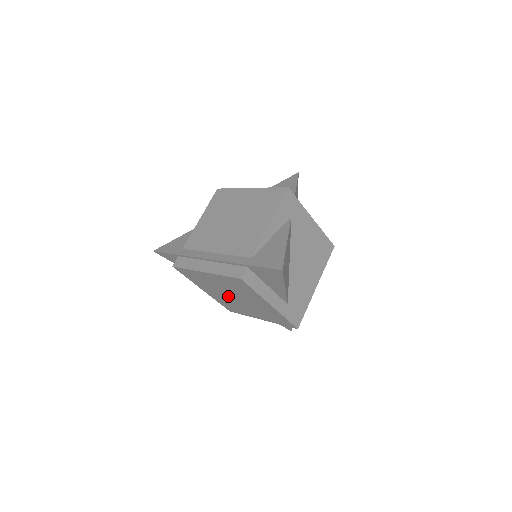
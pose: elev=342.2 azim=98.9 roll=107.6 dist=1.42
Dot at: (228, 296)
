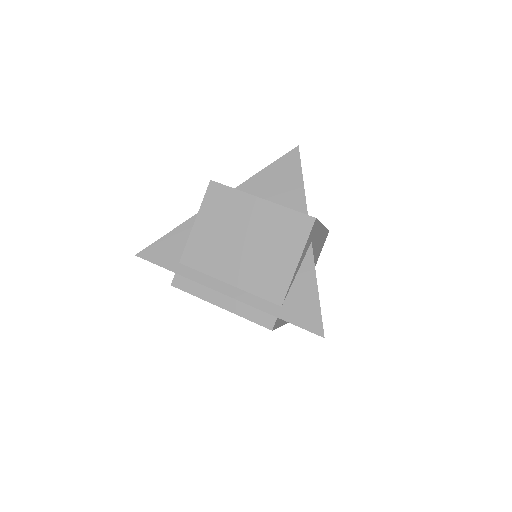
Dot at: occluded
